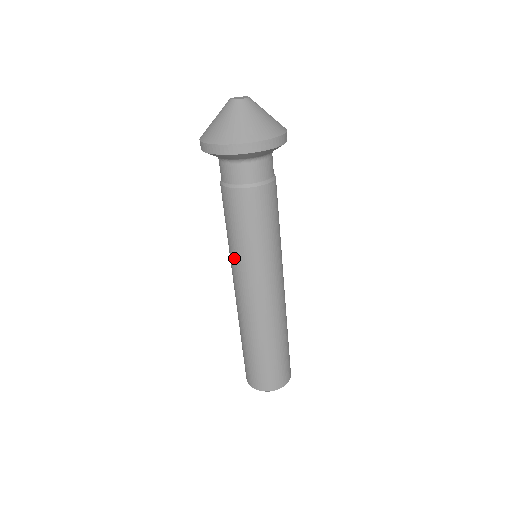
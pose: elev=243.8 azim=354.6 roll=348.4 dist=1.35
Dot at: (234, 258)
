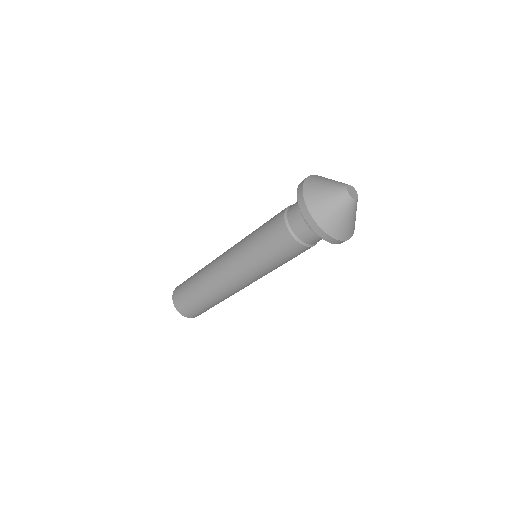
Dot at: (250, 264)
